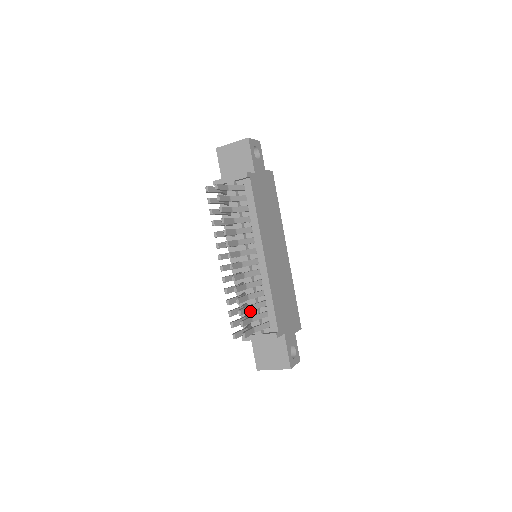
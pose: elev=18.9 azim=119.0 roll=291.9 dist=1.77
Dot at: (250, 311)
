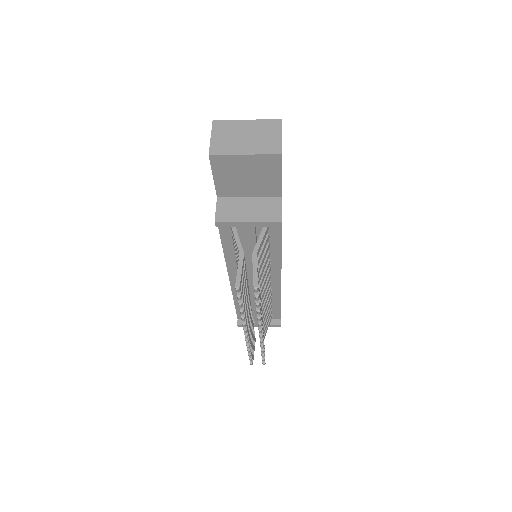
Dot at: occluded
